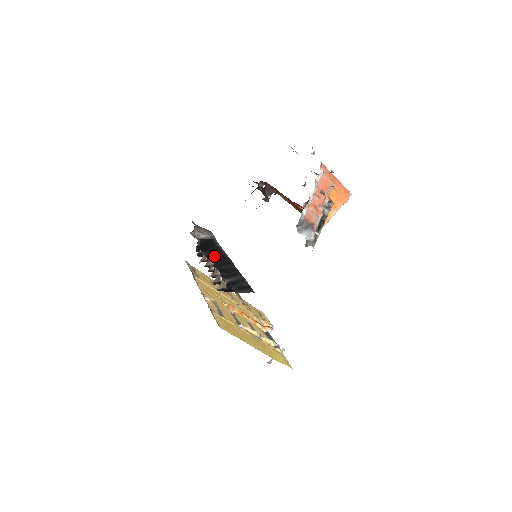
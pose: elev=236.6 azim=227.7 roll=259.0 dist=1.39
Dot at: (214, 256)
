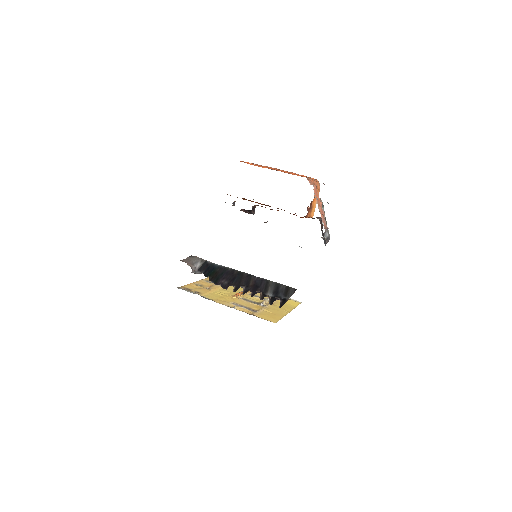
Dot at: (232, 279)
